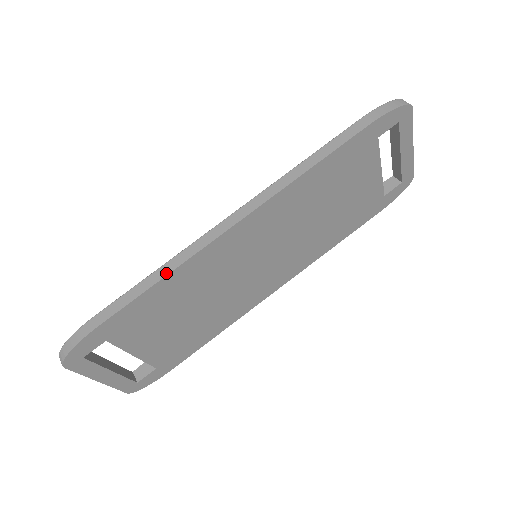
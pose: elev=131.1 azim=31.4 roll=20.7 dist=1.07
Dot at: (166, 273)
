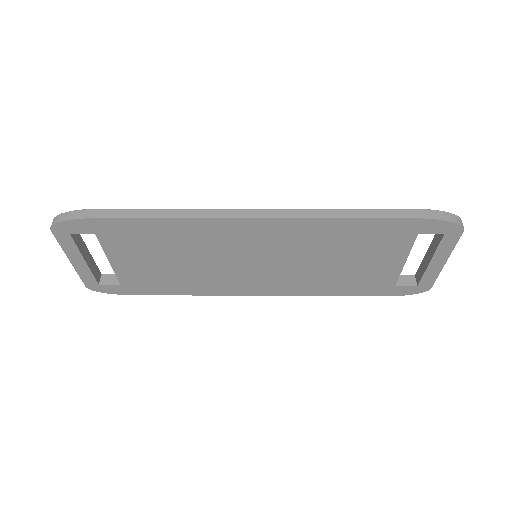
Dot at: (174, 216)
